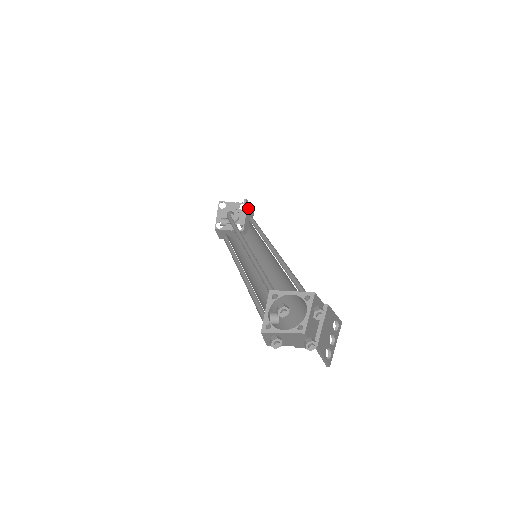
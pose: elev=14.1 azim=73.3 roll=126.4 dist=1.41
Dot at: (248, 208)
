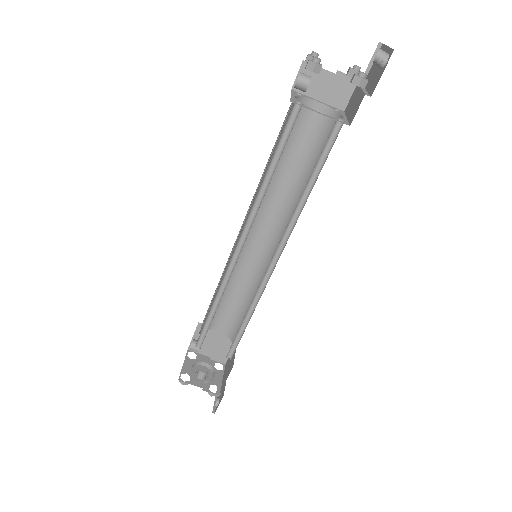
Dot at: (227, 361)
